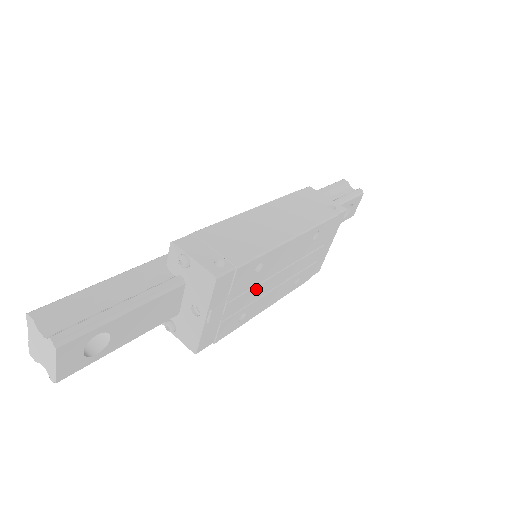
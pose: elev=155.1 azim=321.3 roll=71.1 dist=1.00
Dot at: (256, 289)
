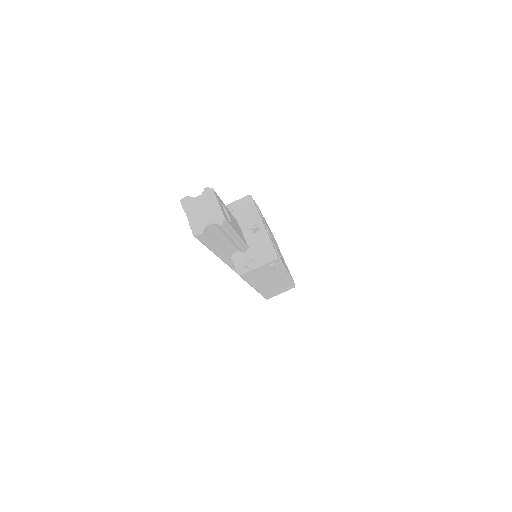
Dot at: occluded
